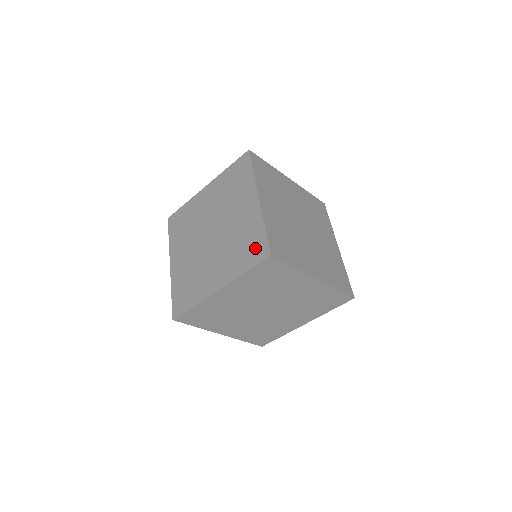
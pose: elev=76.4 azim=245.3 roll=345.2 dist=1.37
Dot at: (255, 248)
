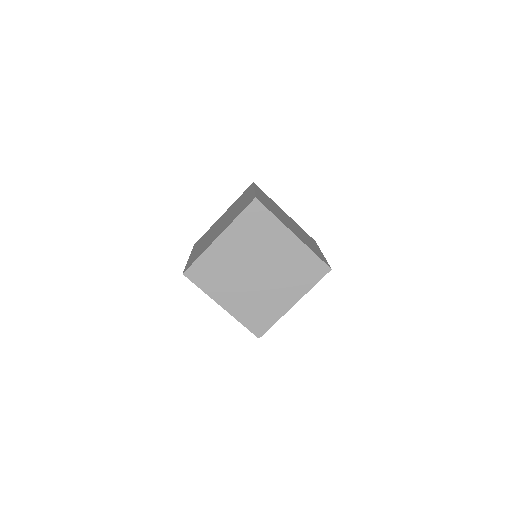
Dot at: occluded
